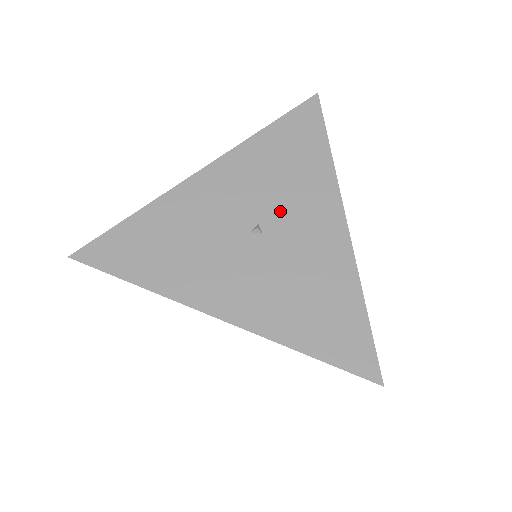
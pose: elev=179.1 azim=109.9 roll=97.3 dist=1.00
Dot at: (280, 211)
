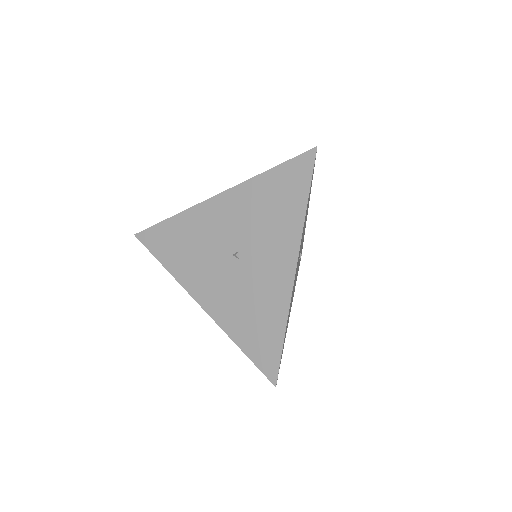
Dot at: (255, 246)
